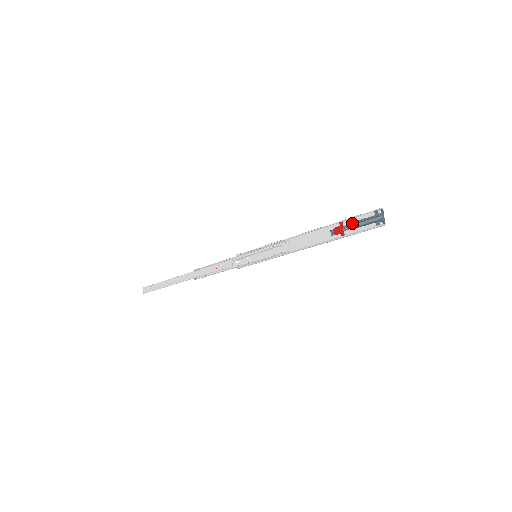
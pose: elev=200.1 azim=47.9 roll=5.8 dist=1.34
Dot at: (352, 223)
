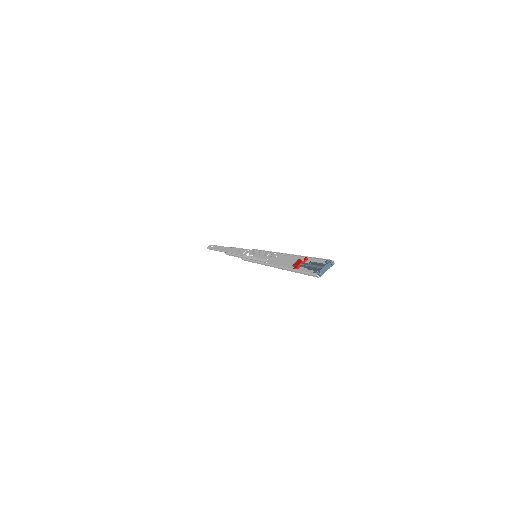
Dot at: occluded
